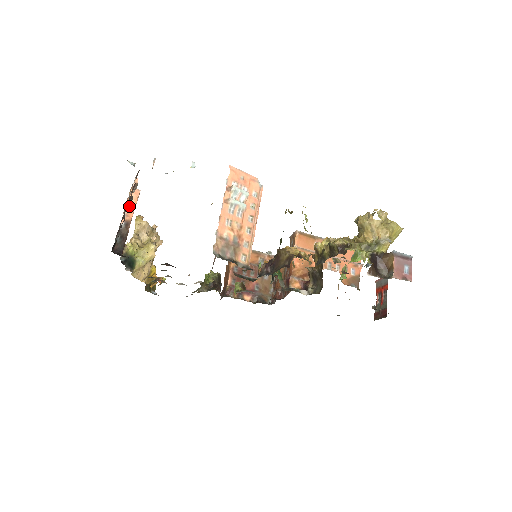
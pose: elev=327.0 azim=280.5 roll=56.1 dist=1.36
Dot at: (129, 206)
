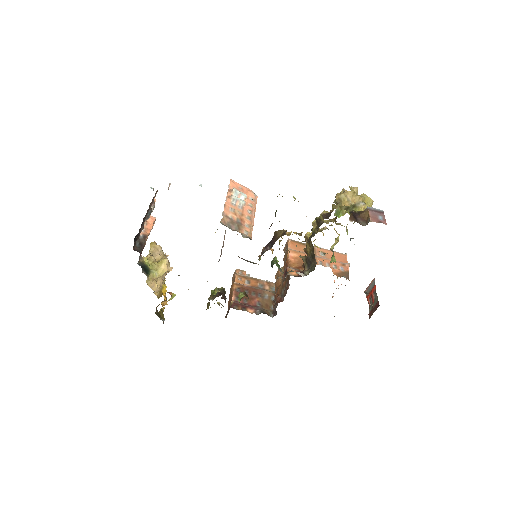
Dot at: (147, 226)
